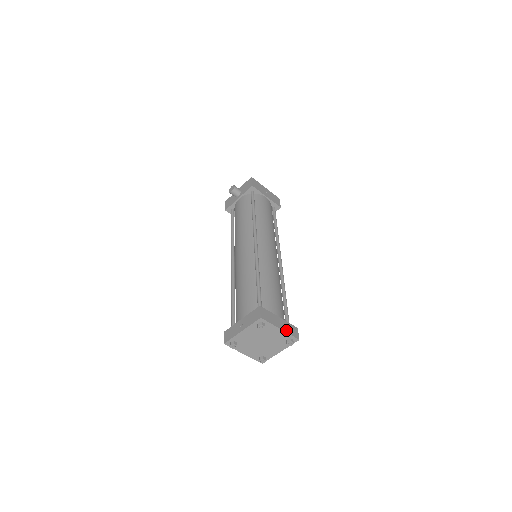
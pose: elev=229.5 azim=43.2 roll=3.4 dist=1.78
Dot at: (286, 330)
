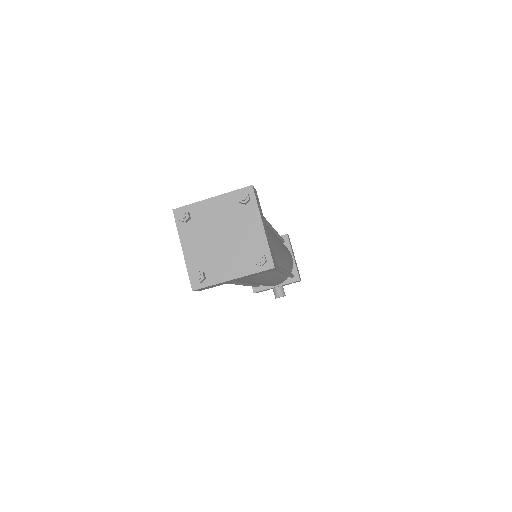
Dot at: (267, 239)
